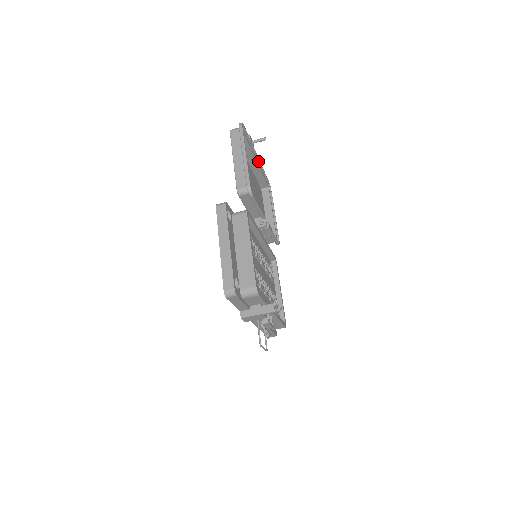
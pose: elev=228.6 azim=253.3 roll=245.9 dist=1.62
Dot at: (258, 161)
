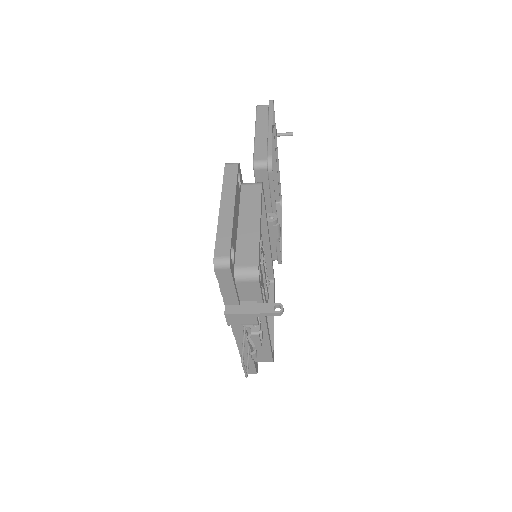
Dot at: (277, 162)
